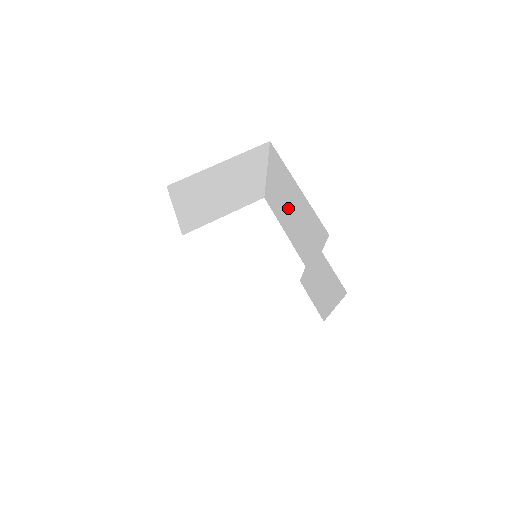
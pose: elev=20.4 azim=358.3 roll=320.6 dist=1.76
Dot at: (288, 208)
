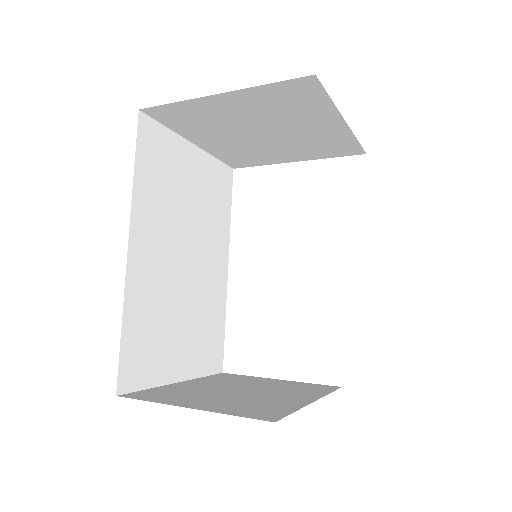
Dot at: occluded
